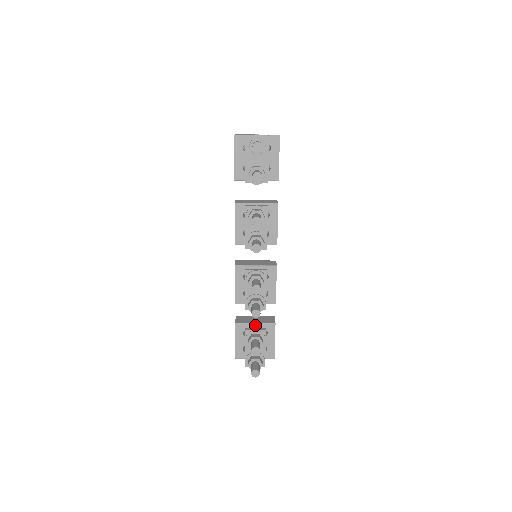
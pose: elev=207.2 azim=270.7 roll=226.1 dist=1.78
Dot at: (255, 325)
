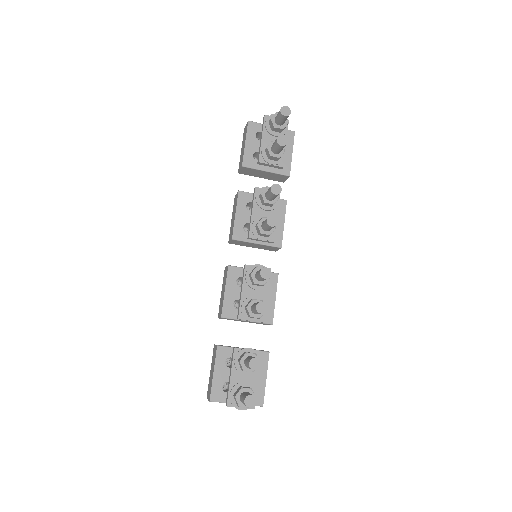
Dot at: occluded
